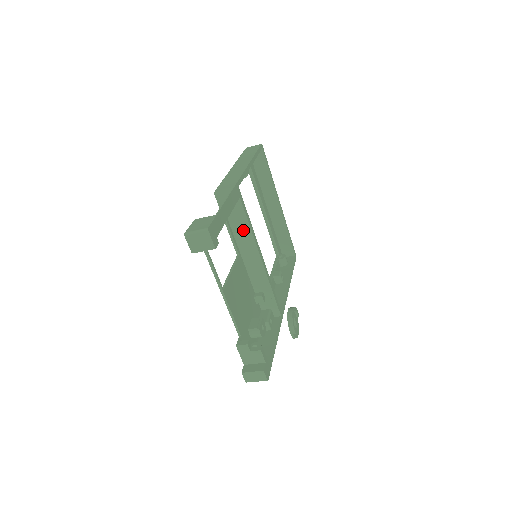
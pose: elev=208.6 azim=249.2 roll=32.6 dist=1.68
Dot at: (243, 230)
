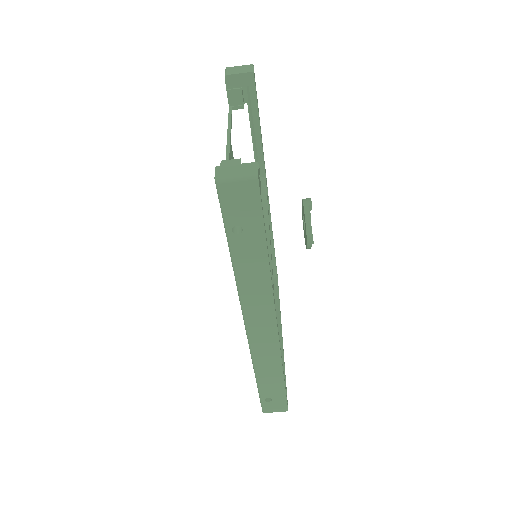
Dot at: occluded
